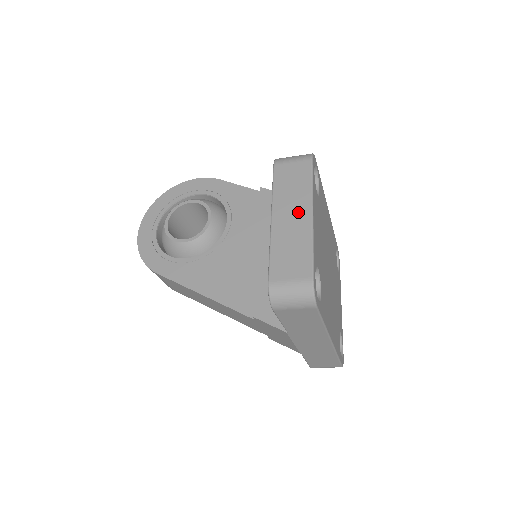
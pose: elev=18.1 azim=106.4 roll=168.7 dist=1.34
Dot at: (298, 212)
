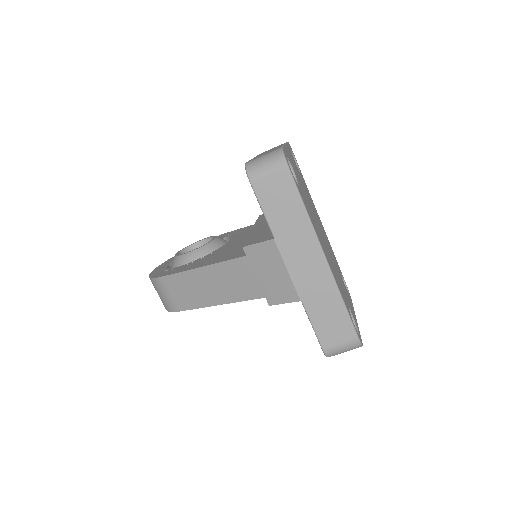
Dot at: (274, 148)
